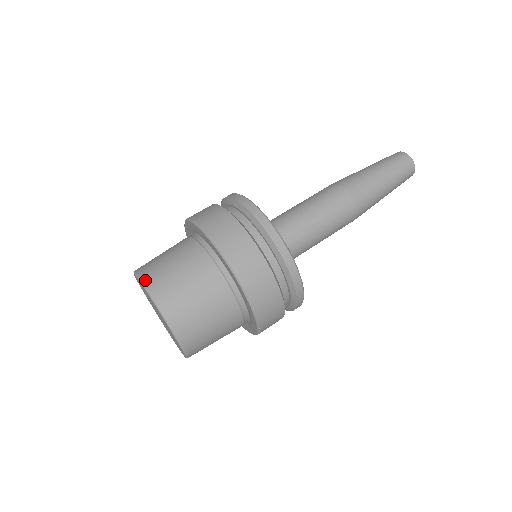
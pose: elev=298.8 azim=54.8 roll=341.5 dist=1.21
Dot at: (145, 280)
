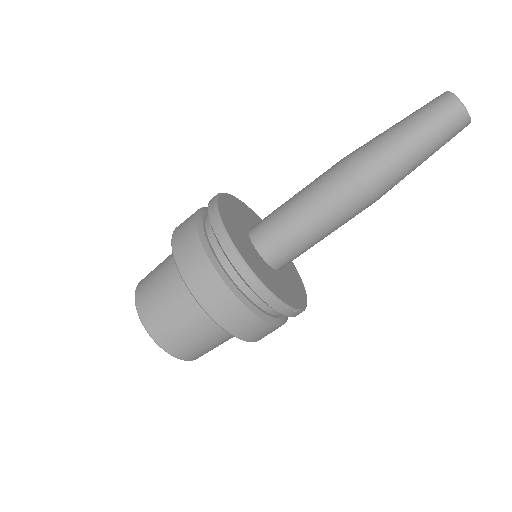
Dot at: (143, 319)
